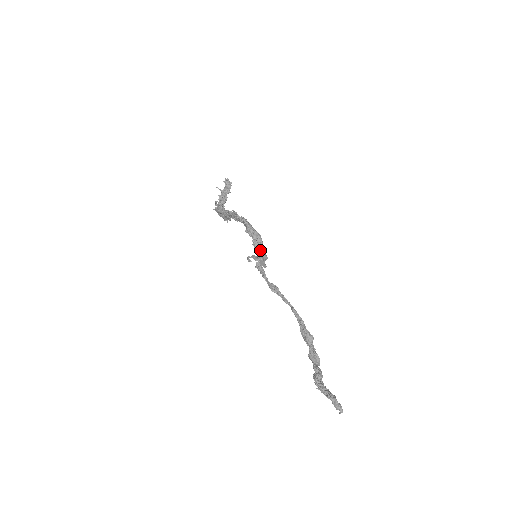
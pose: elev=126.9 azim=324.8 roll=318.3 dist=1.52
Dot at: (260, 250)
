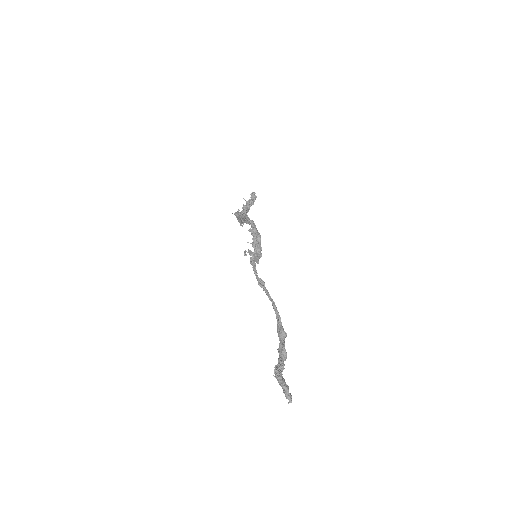
Dot at: (256, 247)
